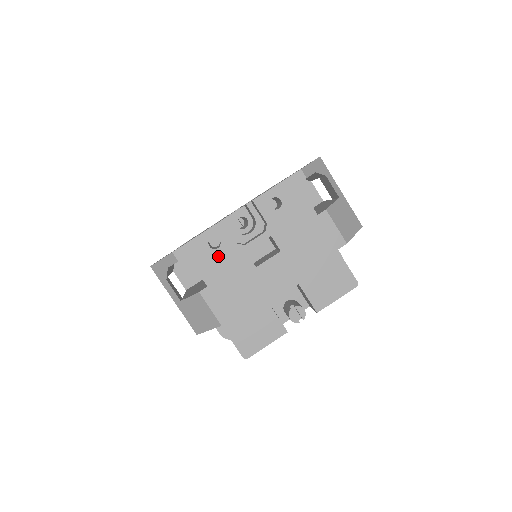
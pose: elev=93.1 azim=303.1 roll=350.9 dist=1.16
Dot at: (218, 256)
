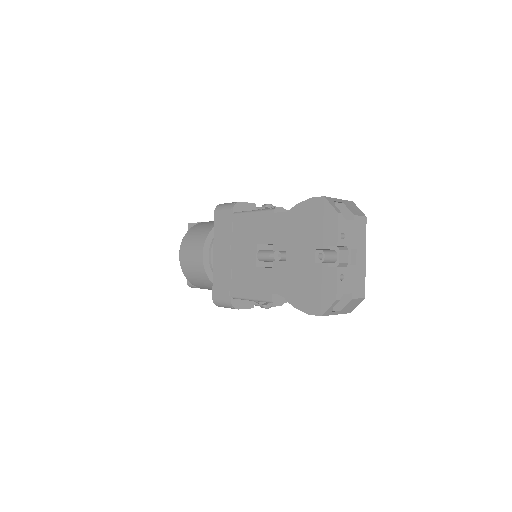
Dot at: (346, 279)
